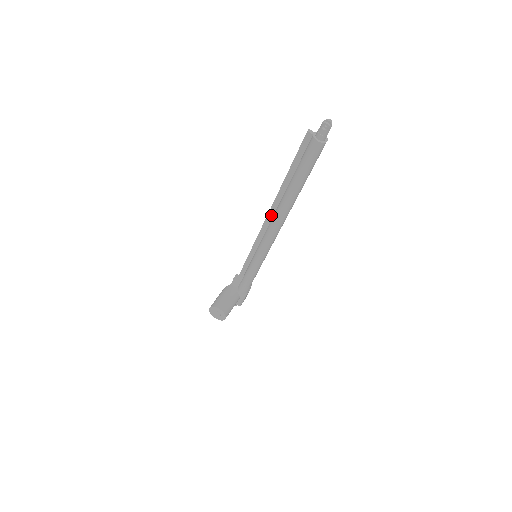
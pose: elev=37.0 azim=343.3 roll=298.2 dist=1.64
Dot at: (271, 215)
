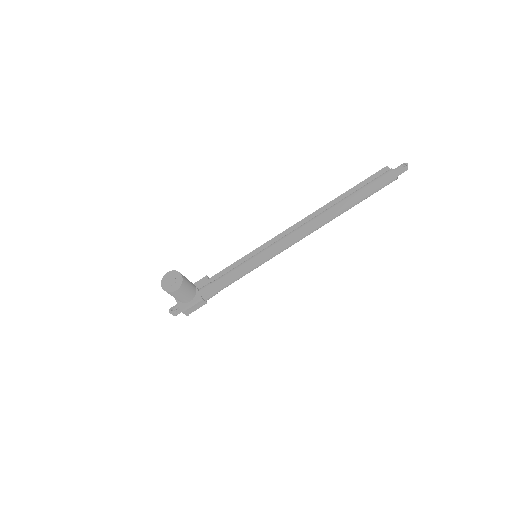
Dot at: (306, 221)
